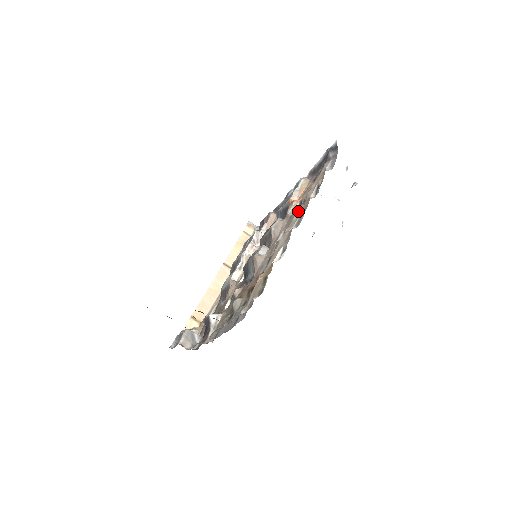
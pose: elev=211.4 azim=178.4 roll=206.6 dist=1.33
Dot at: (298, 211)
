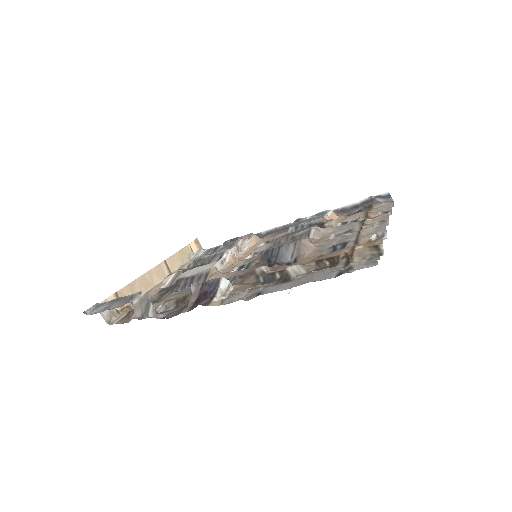
Dot at: (368, 220)
